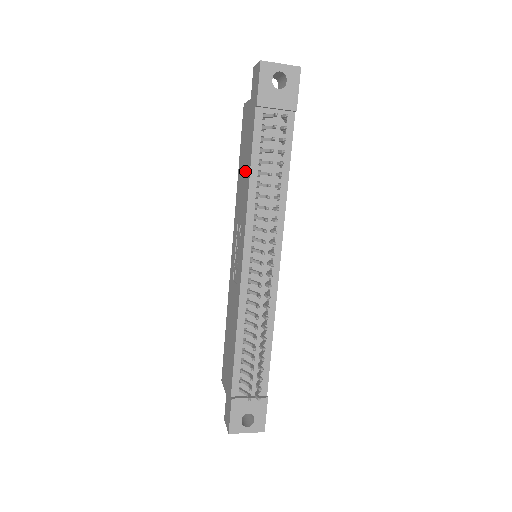
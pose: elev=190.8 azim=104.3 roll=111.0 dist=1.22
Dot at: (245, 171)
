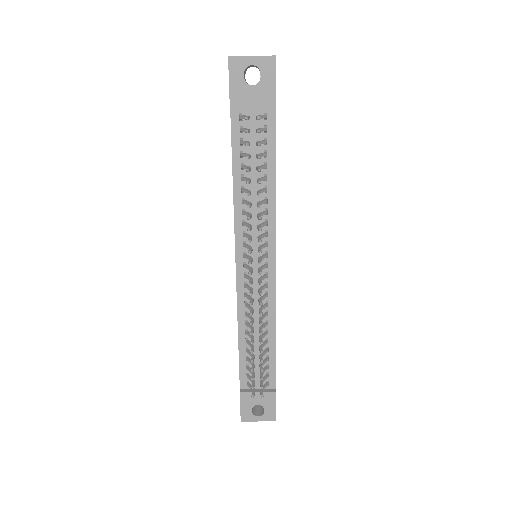
Dot at: occluded
